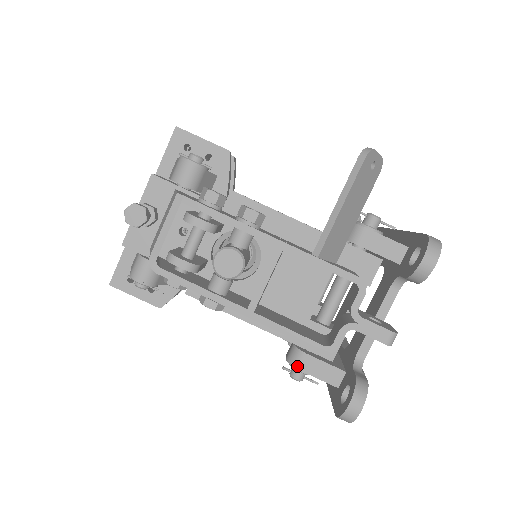
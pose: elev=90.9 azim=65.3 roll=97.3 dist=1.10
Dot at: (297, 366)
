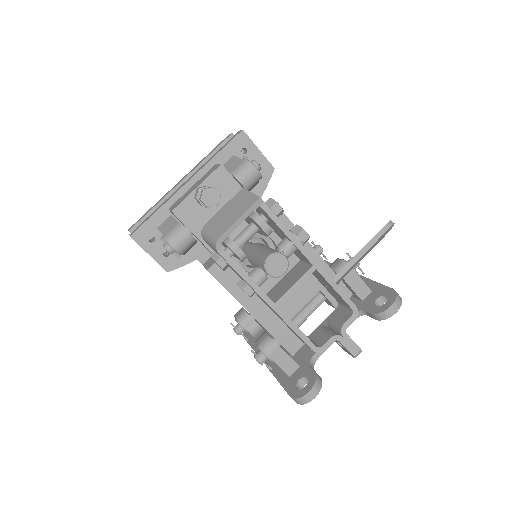
Dot at: (268, 353)
